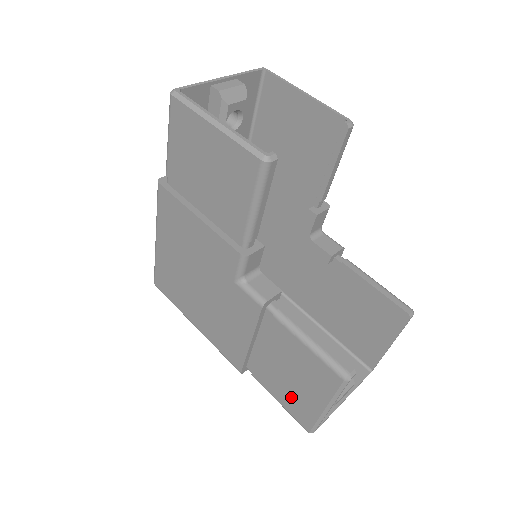
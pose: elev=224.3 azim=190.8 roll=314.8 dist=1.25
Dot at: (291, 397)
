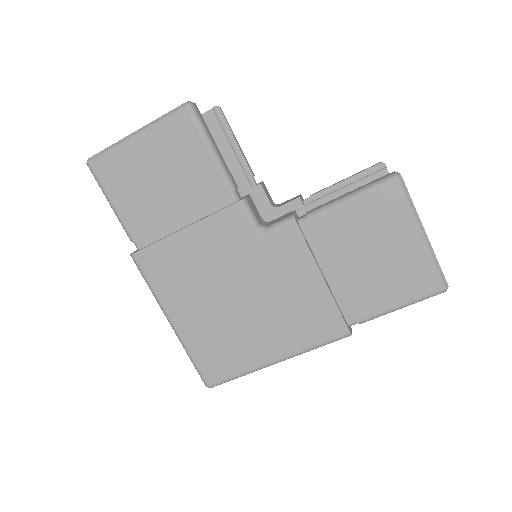
Dot at: (398, 277)
